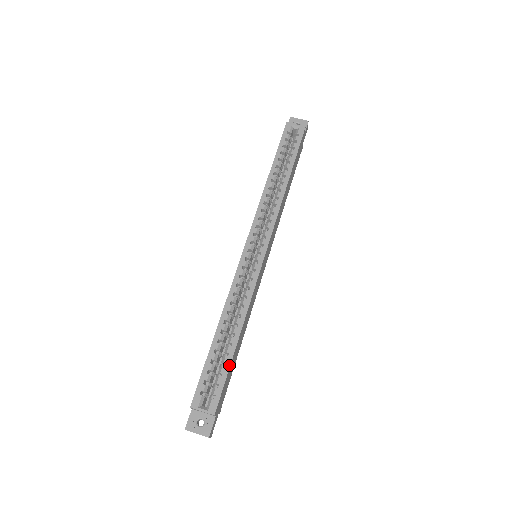
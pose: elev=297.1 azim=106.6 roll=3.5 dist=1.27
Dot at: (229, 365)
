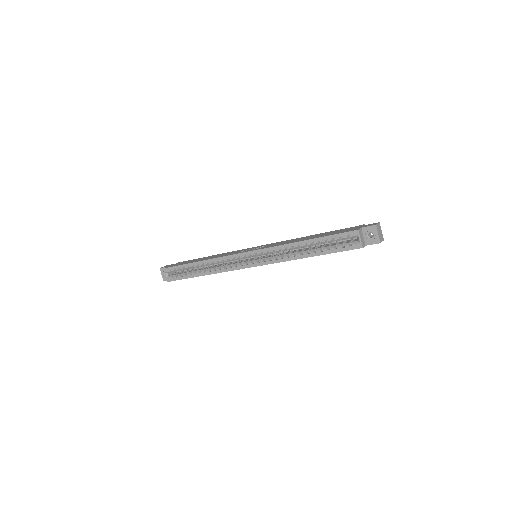
Dot at: occluded
